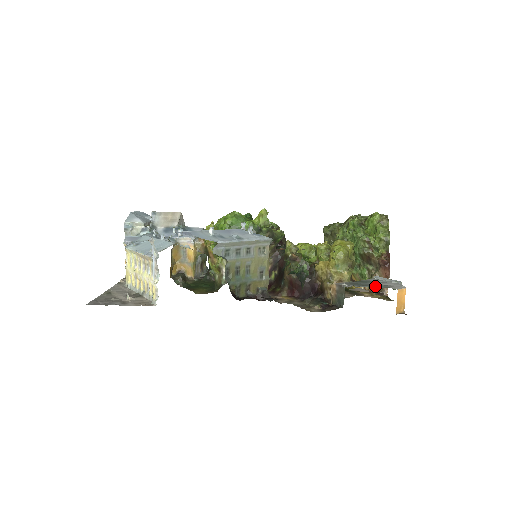
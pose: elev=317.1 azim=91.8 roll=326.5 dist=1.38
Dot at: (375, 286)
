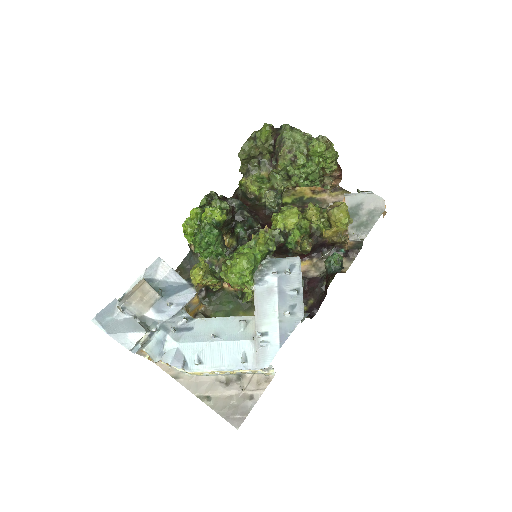
Dot at: (374, 219)
